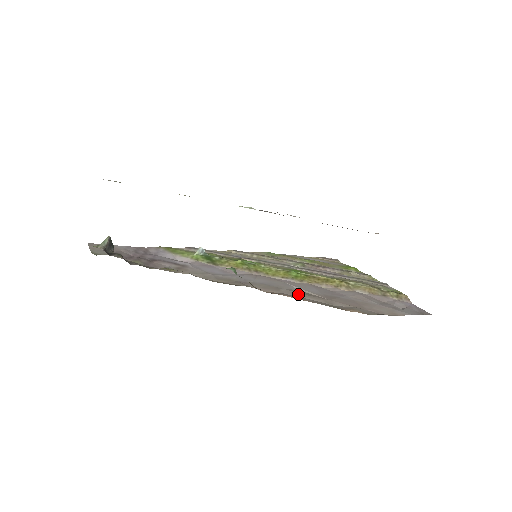
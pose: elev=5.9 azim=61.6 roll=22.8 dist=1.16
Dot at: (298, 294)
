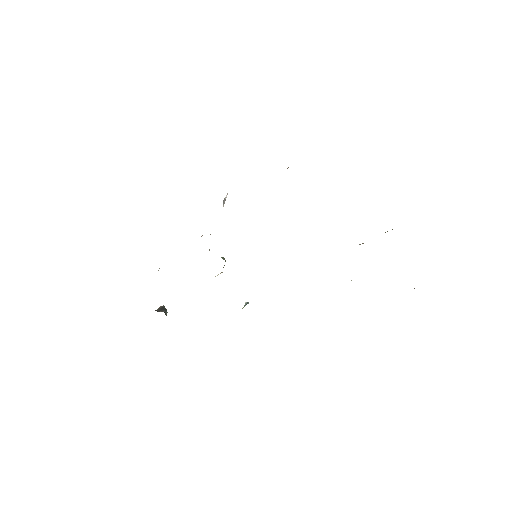
Dot at: occluded
